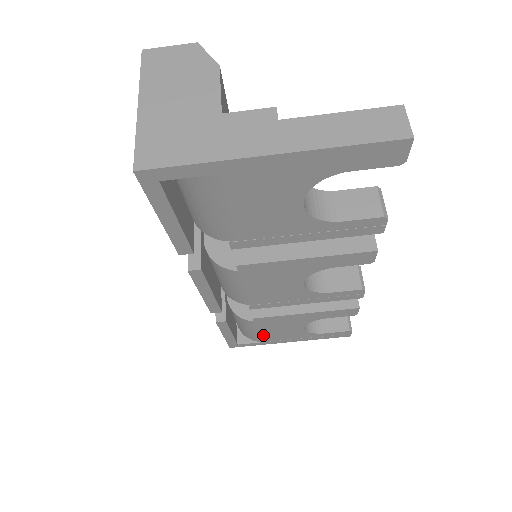
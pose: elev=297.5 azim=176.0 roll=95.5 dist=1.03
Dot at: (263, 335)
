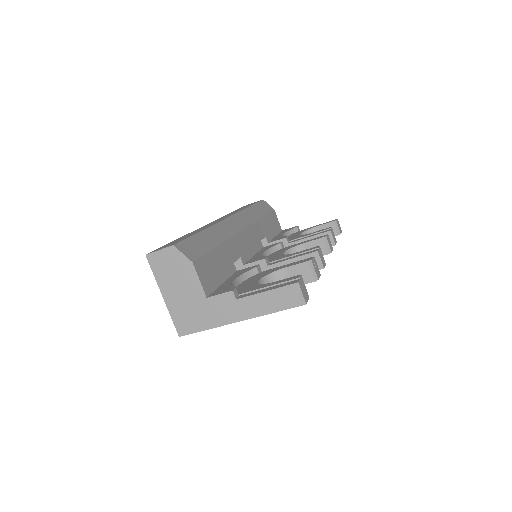
Dot at: occluded
